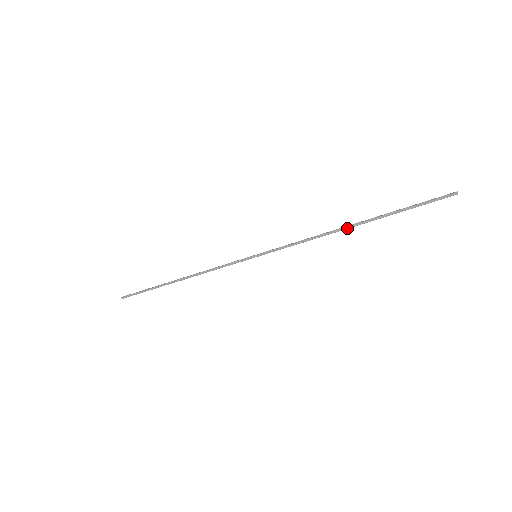
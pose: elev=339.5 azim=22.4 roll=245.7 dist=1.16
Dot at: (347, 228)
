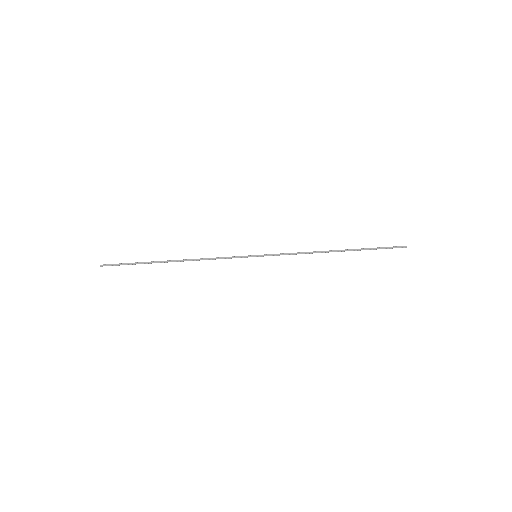
Dot at: (333, 251)
